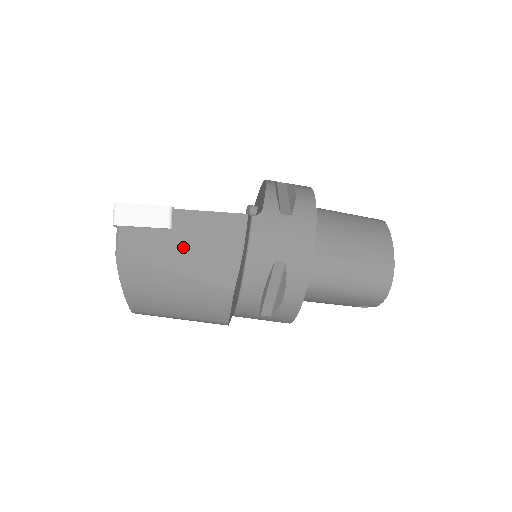
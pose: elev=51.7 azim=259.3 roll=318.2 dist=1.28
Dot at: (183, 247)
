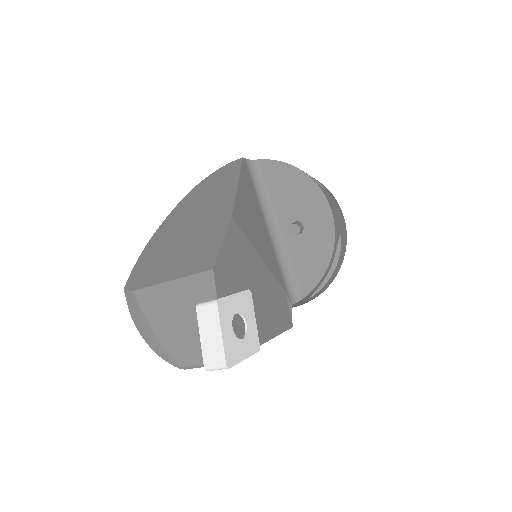
Dot at: occluded
